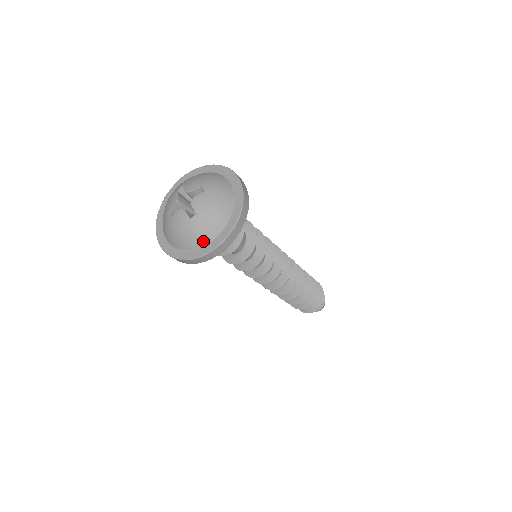
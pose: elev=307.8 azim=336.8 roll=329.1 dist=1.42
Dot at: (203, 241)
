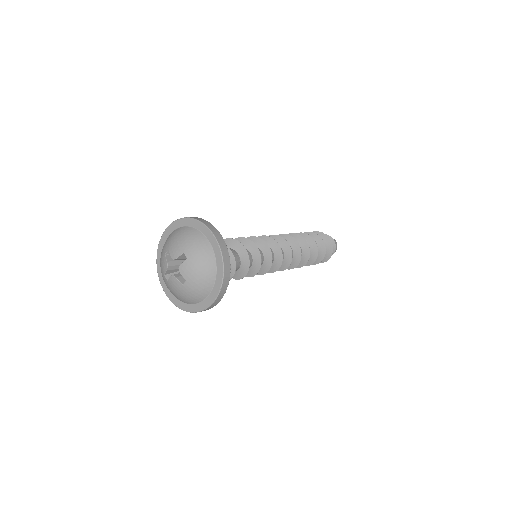
Dot at: (199, 299)
